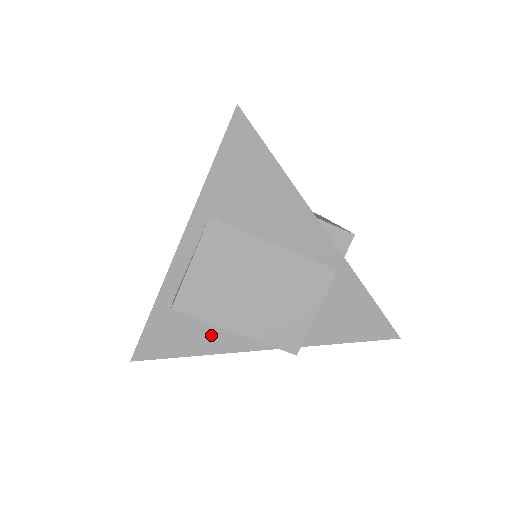
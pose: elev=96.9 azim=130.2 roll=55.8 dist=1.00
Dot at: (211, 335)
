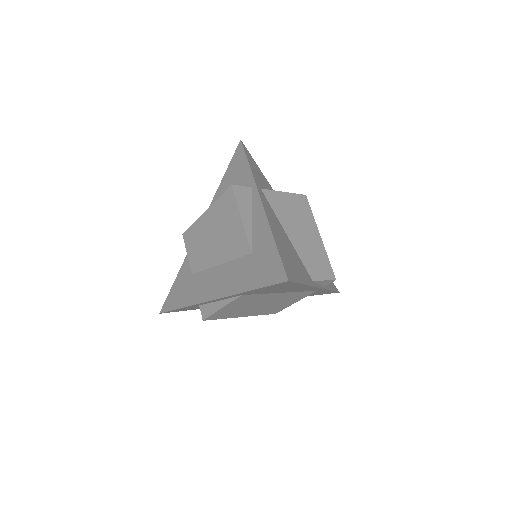
Dot at: occluded
